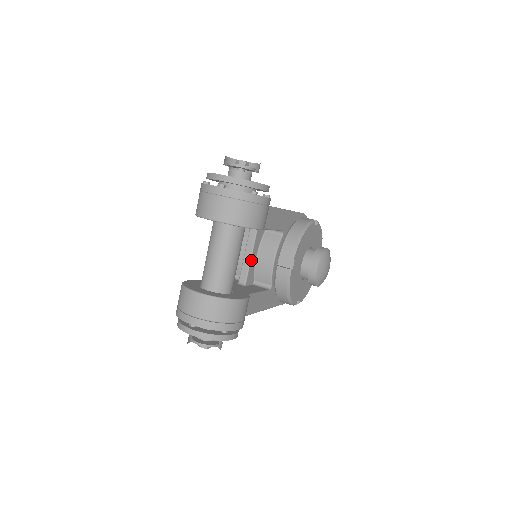
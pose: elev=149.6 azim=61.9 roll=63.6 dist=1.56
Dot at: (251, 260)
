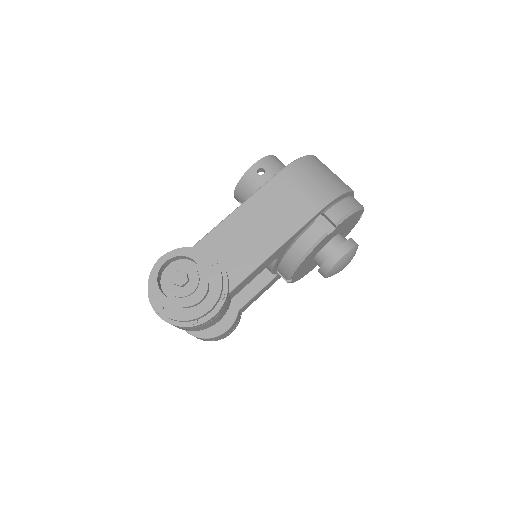
Dot at: occluded
